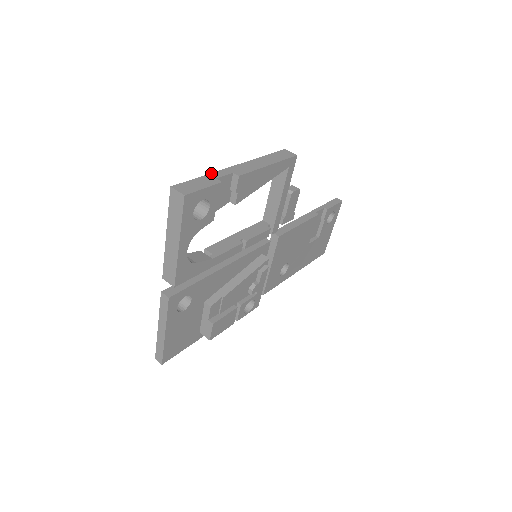
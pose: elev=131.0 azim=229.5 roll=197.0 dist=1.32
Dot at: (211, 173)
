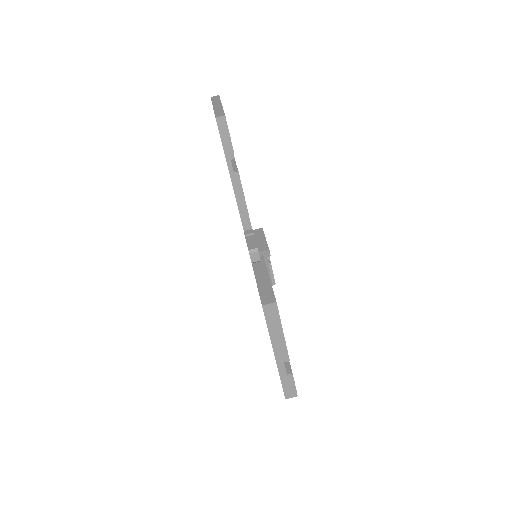
Dot at: (279, 375)
